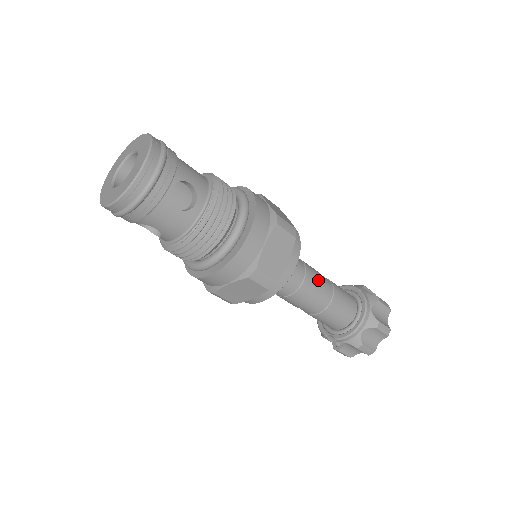
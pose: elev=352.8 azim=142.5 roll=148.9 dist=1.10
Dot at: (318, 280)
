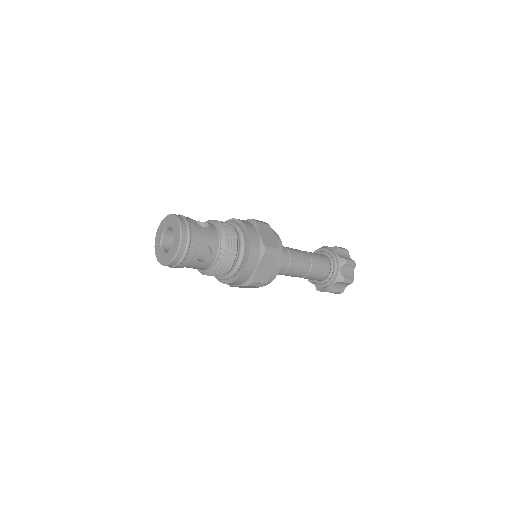
Dot at: (300, 262)
